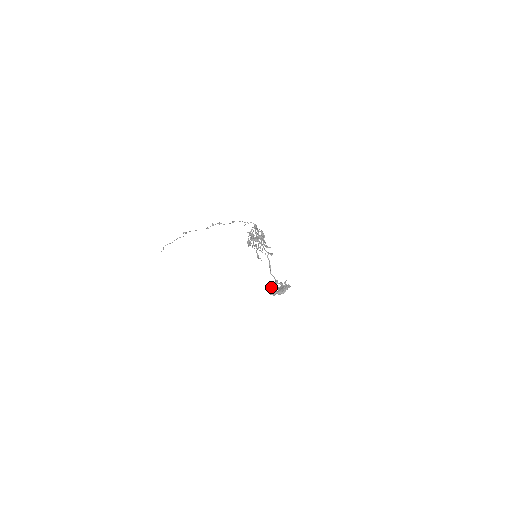
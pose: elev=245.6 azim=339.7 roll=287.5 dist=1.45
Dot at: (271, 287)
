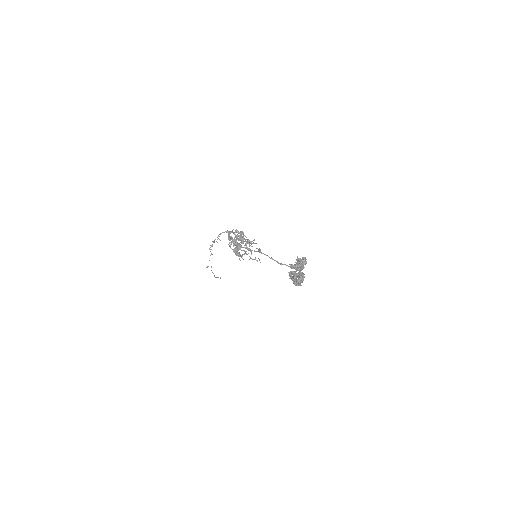
Dot at: (291, 278)
